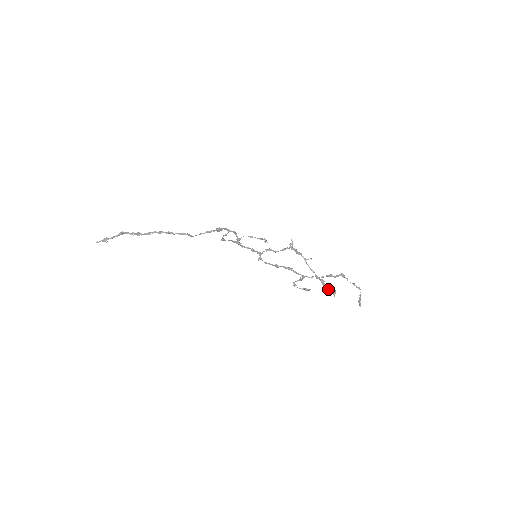
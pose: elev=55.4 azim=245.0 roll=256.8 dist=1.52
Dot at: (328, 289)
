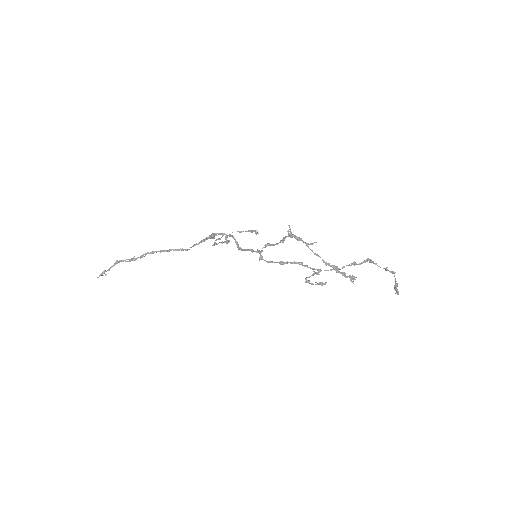
Dot at: (345, 276)
